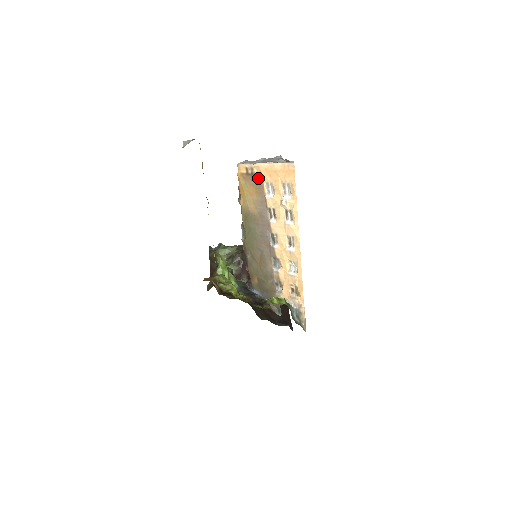
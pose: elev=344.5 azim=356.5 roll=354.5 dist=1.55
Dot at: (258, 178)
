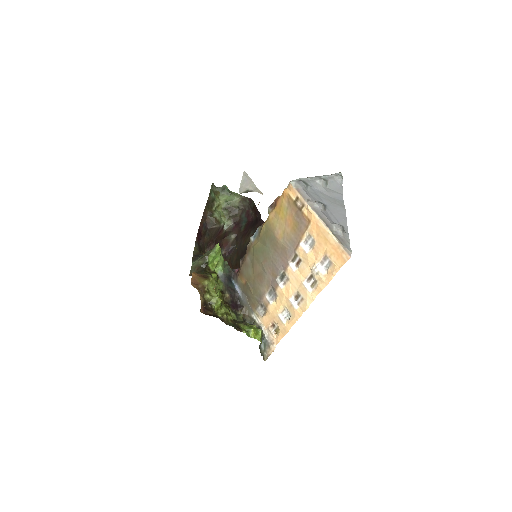
Dot at: (304, 221)
